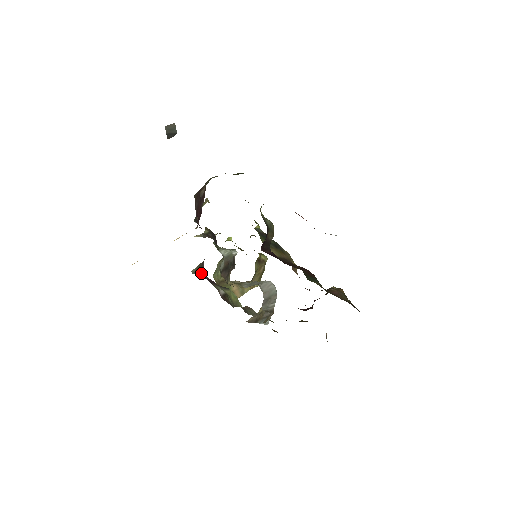
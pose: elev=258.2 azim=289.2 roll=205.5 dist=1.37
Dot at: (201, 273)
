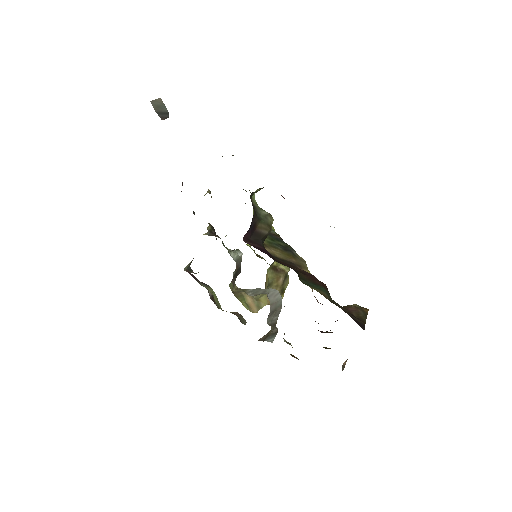
Dot at: (192, 270)
